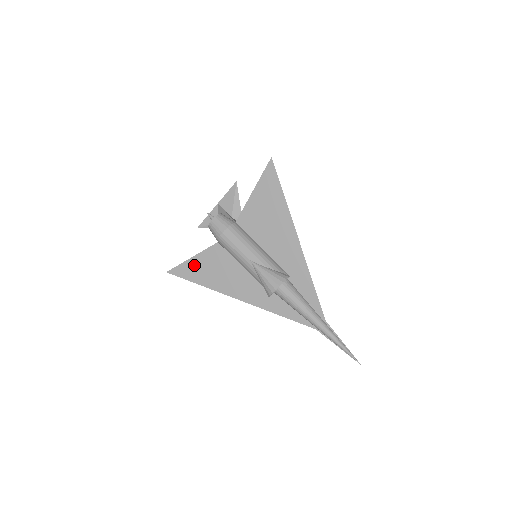
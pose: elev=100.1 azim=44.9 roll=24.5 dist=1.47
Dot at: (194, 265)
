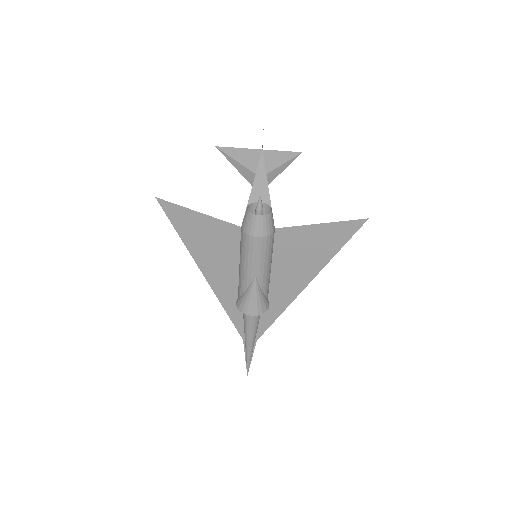
Dot at: (194, 220)
